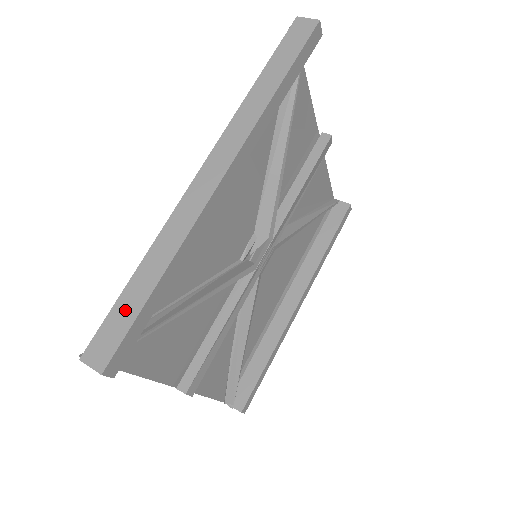
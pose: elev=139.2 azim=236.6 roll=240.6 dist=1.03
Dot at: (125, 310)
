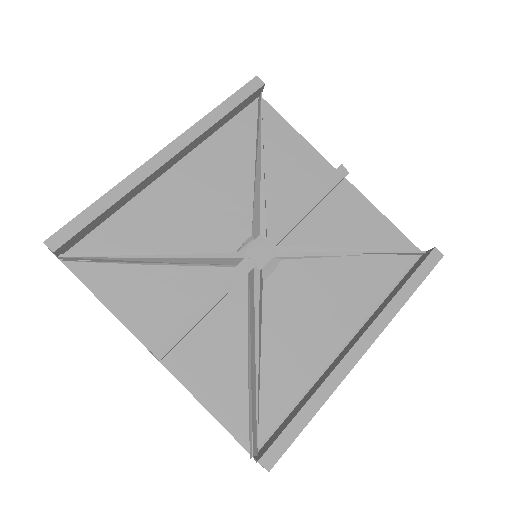
Dot at: occluded
